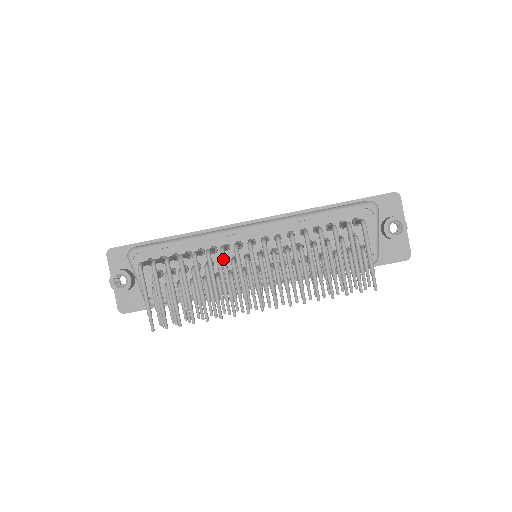
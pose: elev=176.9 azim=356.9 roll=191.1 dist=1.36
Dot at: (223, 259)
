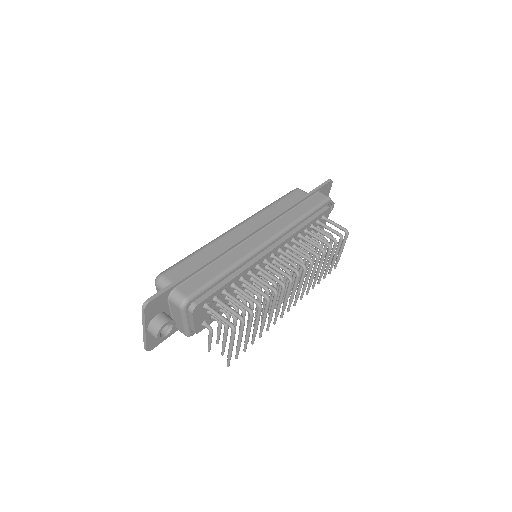
Dot at: (284, 292)
